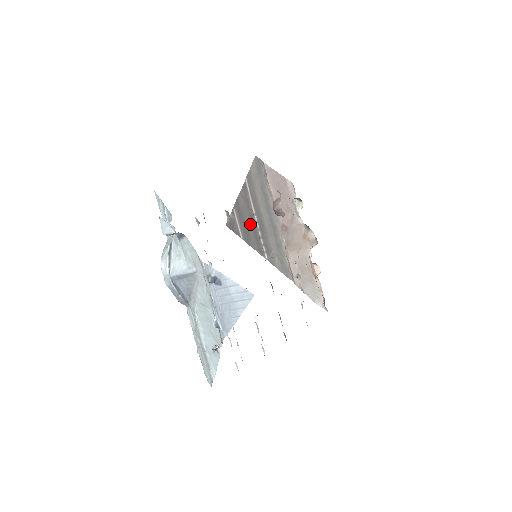
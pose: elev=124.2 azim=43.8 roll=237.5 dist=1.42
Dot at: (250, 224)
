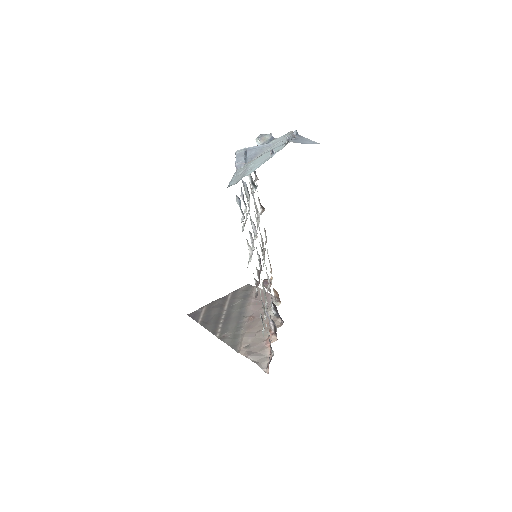
Dot at: (215, 315)
